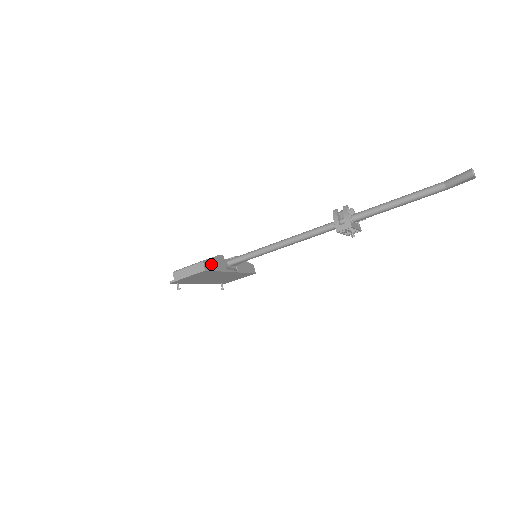
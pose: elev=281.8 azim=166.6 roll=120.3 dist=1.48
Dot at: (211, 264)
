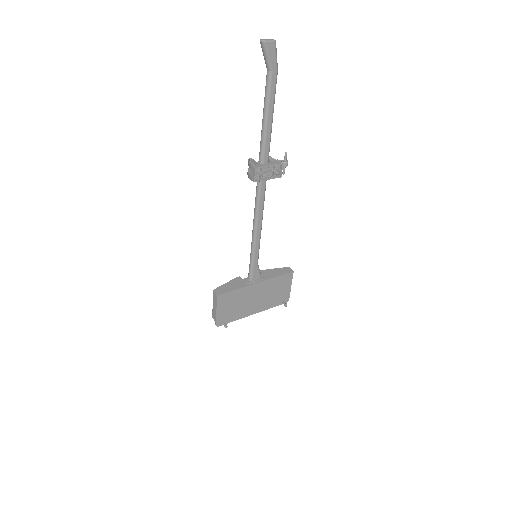
Dot at: (225, 288)
